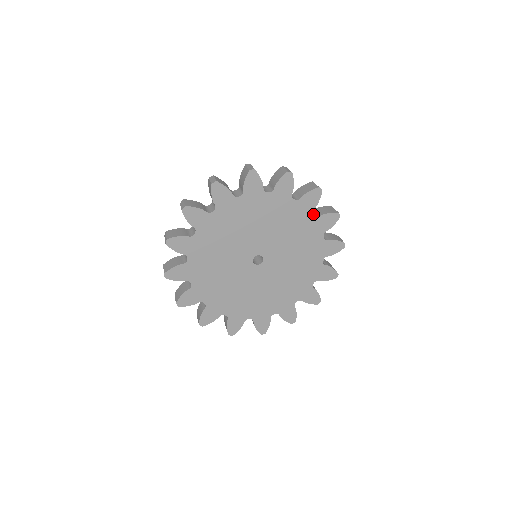
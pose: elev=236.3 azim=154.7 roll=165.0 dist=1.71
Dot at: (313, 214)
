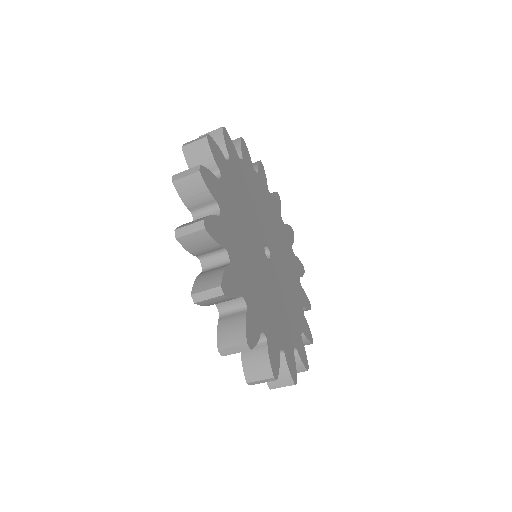
Dot at: occluded
